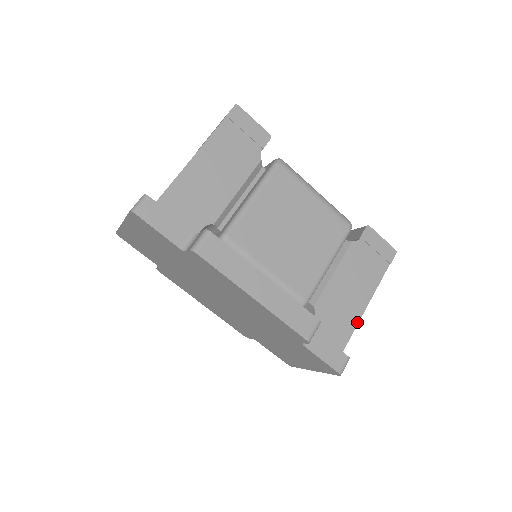
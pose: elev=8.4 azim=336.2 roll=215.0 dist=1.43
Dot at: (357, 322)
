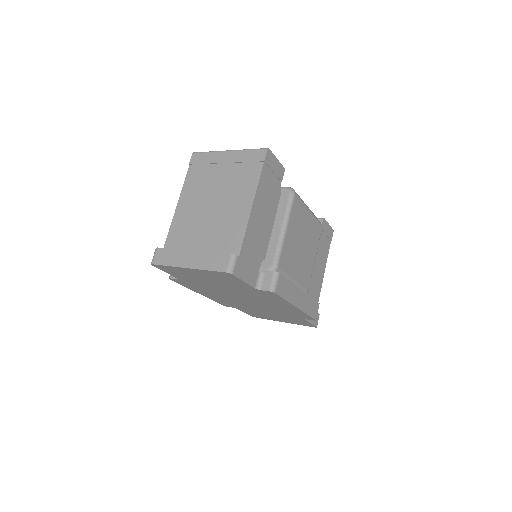
Dot at: occluded
